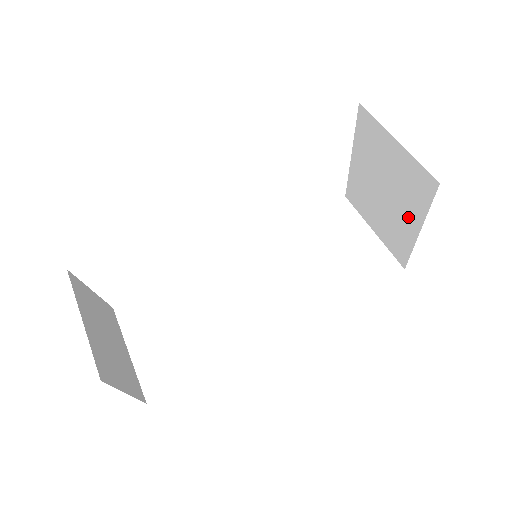
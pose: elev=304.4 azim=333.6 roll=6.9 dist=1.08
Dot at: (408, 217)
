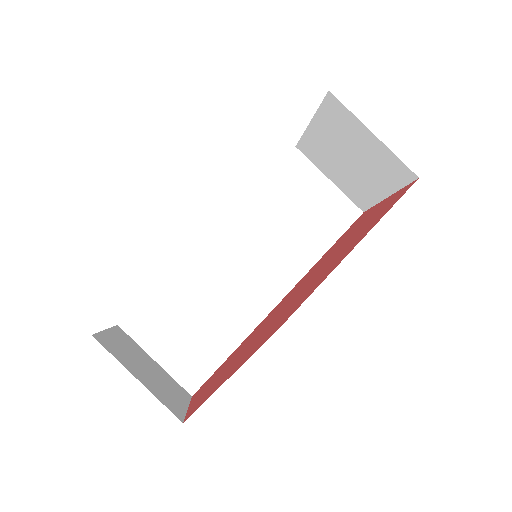
Dot at: (376, 185)
